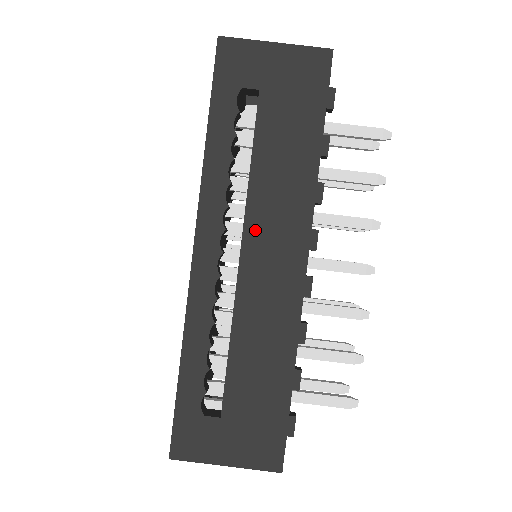
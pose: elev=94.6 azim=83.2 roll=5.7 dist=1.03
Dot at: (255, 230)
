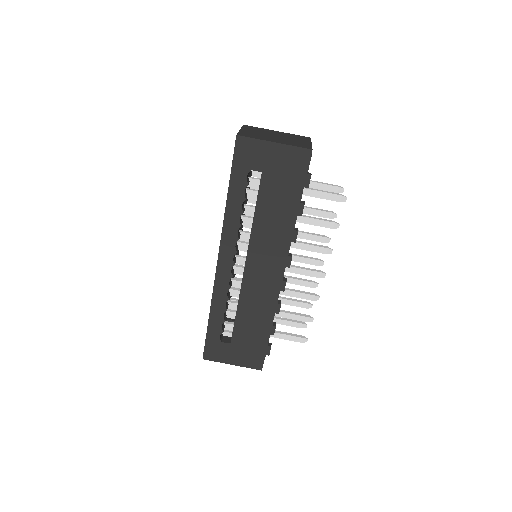
Dot at: (254, 254)
